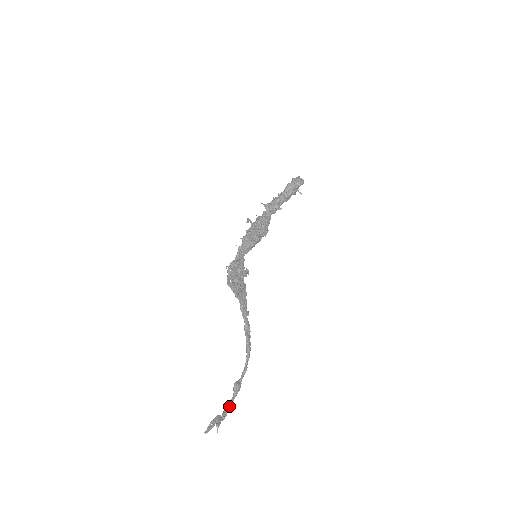
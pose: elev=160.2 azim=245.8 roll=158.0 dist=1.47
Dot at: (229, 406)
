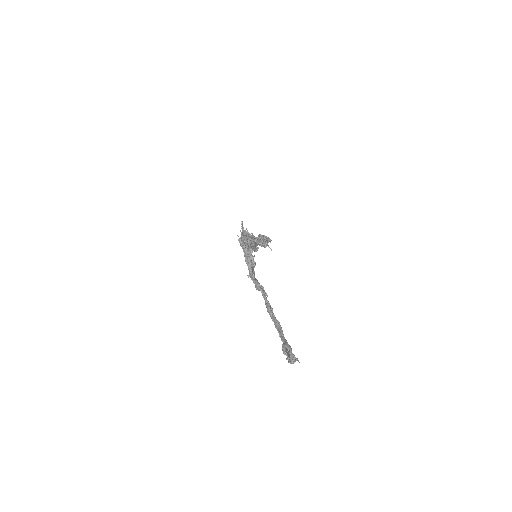
Dot at: occluded
